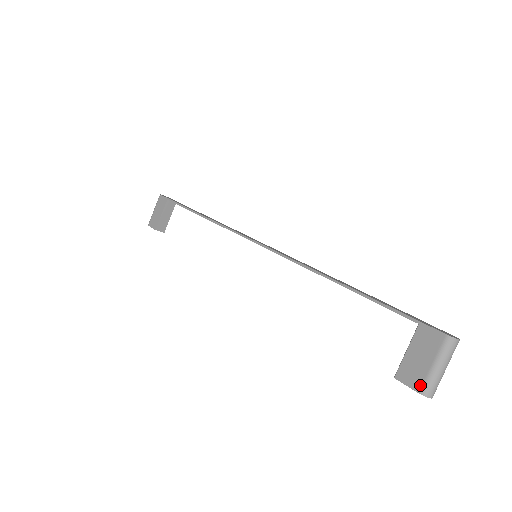
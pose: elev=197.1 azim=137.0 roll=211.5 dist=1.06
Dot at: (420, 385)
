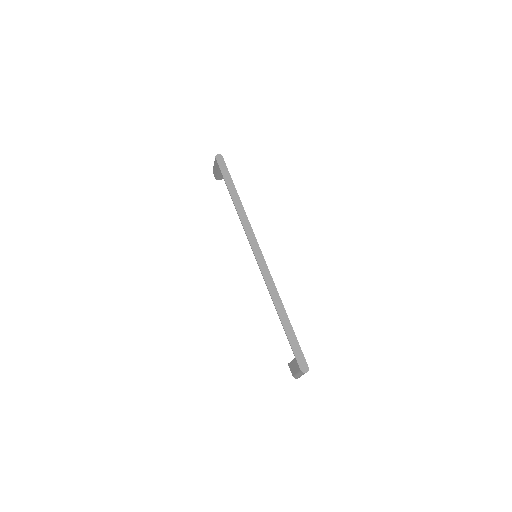
Dot at: (293, 374)
